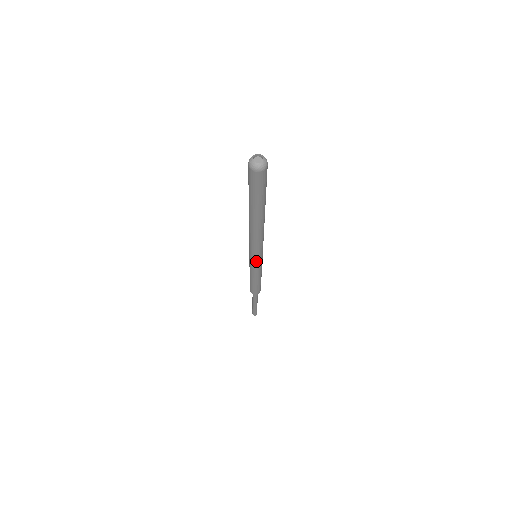
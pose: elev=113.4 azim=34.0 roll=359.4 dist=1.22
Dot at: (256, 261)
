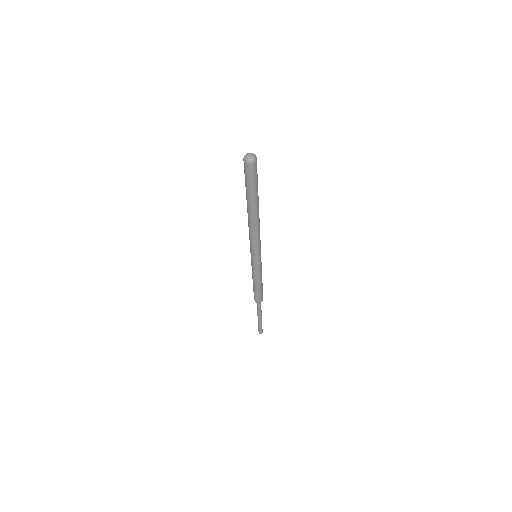
Dot at: (259, 258)
